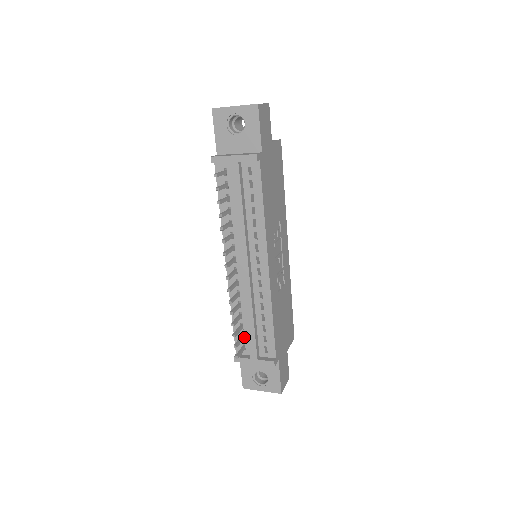
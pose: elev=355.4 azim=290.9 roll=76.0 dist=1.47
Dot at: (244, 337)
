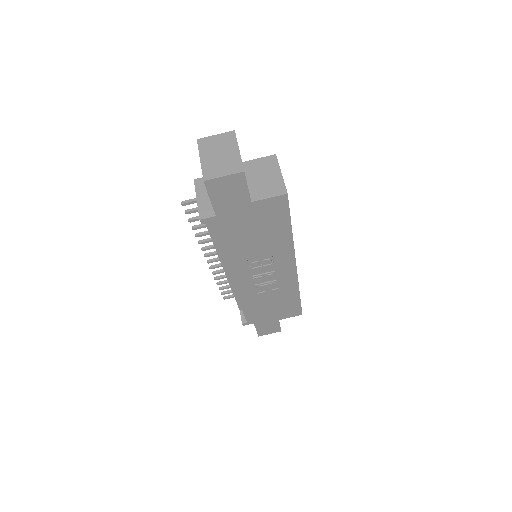
Dot at: occluded
